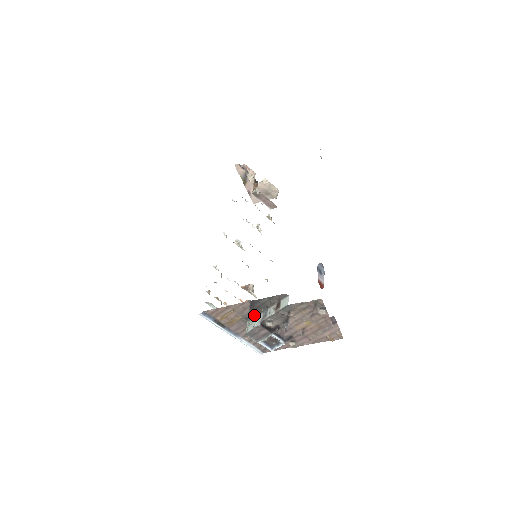
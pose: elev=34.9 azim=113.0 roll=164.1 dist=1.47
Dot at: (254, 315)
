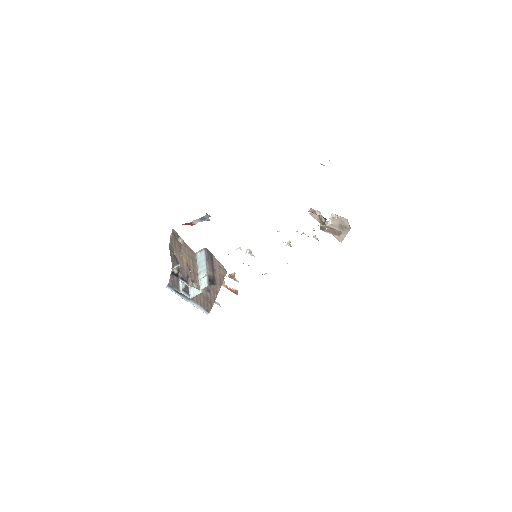
Dot at: occluded
